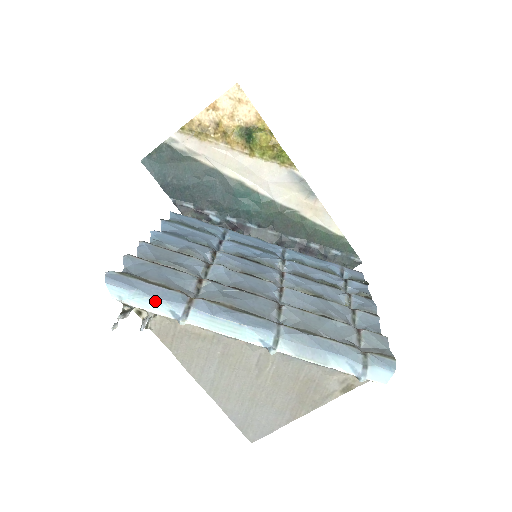
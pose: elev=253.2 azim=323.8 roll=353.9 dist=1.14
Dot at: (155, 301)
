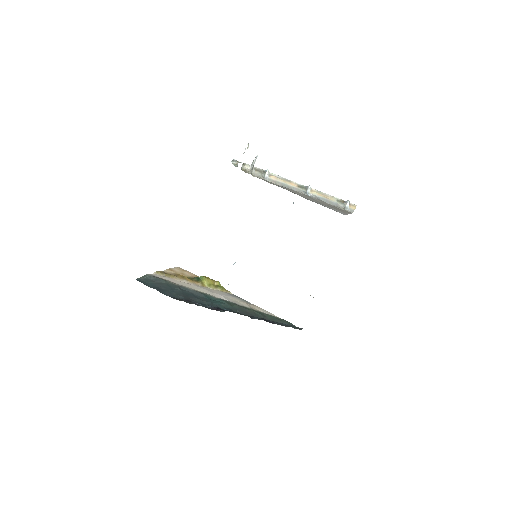
Dot at: occluded
